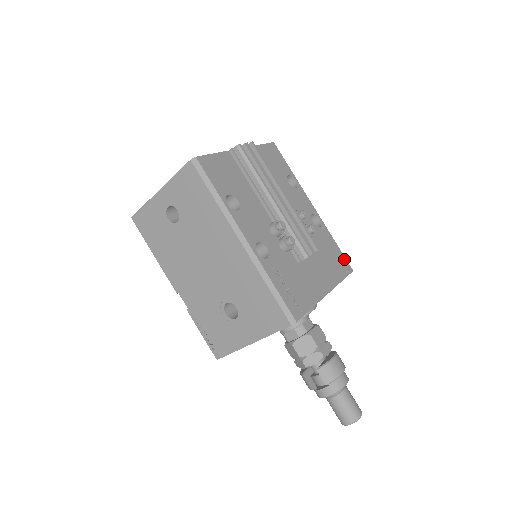
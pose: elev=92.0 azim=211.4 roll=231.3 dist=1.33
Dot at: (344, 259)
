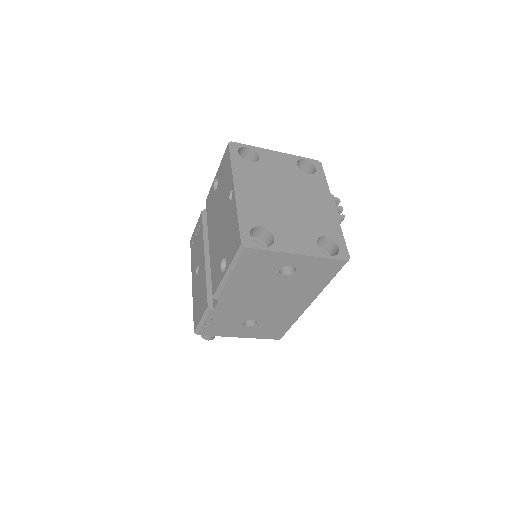
Dot at: occluded
